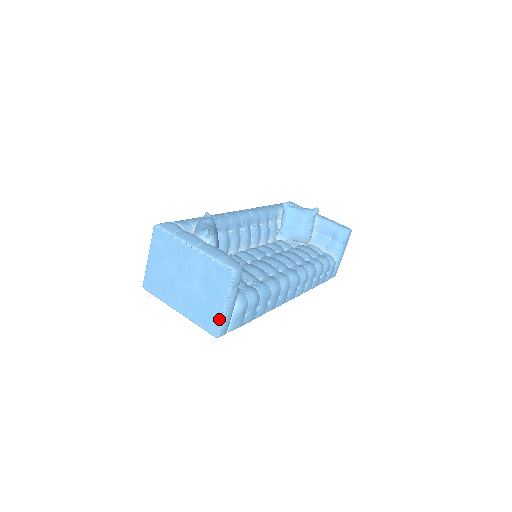
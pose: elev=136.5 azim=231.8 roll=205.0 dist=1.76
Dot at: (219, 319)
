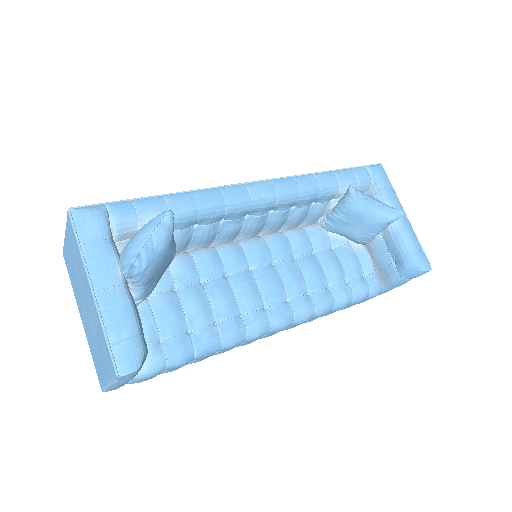
Dot at: (104, 384)
